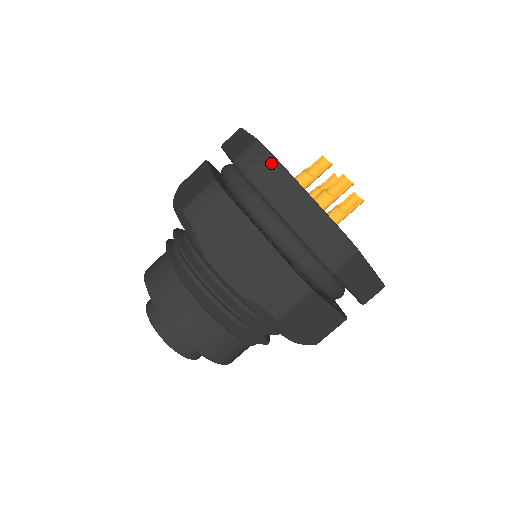
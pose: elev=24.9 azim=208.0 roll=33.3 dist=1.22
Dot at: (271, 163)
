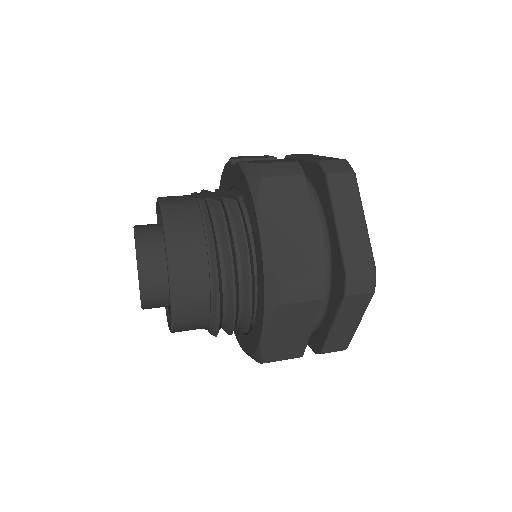
Dot at: (368, 299)
